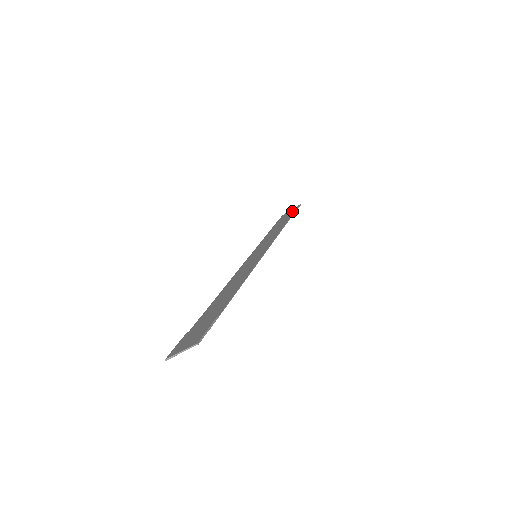
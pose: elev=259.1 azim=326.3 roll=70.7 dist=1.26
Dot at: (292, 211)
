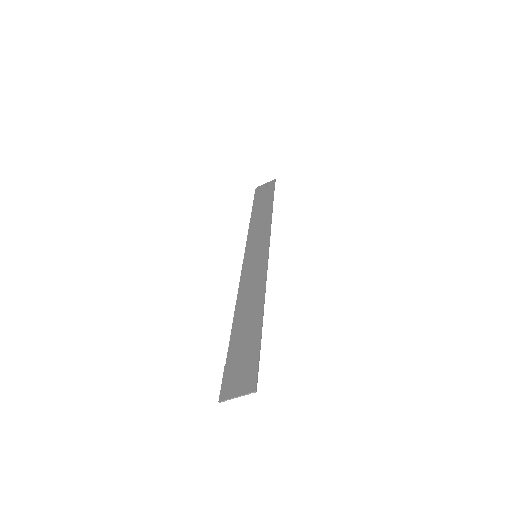
Dot at: (269, 188)
